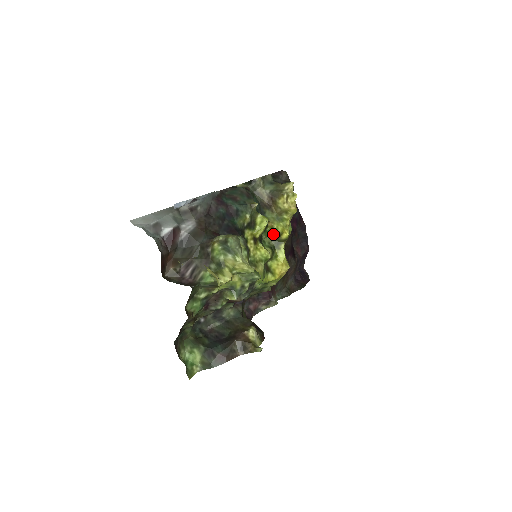
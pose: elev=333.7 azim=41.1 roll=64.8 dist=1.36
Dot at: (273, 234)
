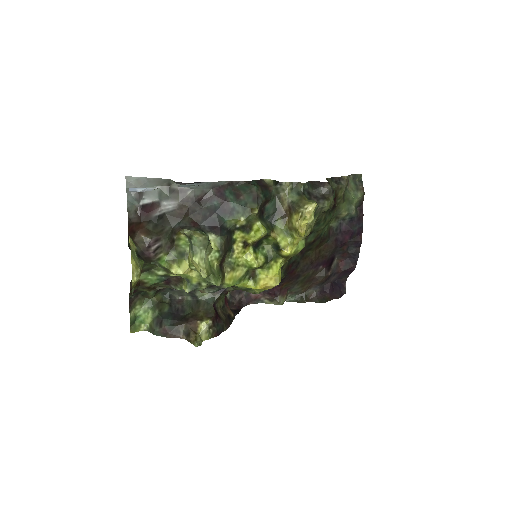
Dot at: (275, 245)
